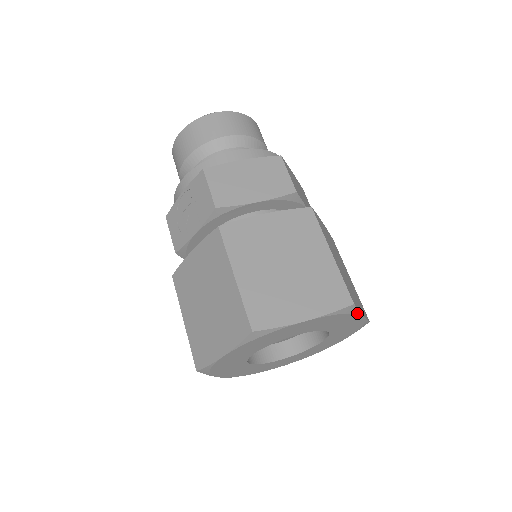
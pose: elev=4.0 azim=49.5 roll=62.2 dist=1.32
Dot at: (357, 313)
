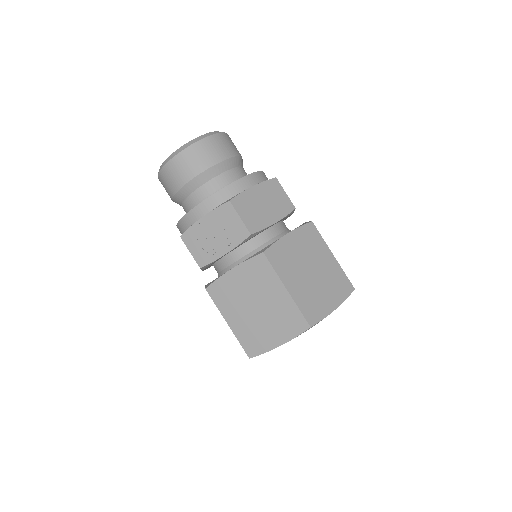
Dot at: occluded
